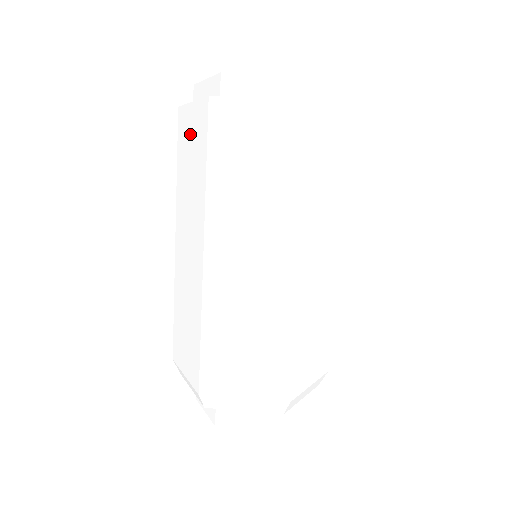
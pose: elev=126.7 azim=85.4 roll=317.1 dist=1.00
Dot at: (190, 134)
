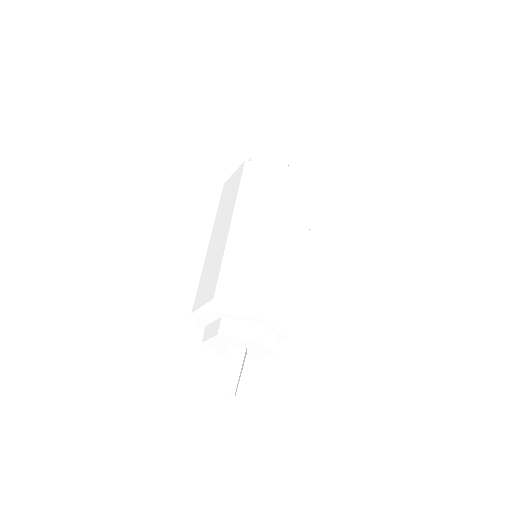
Dot at: (230, 185)
